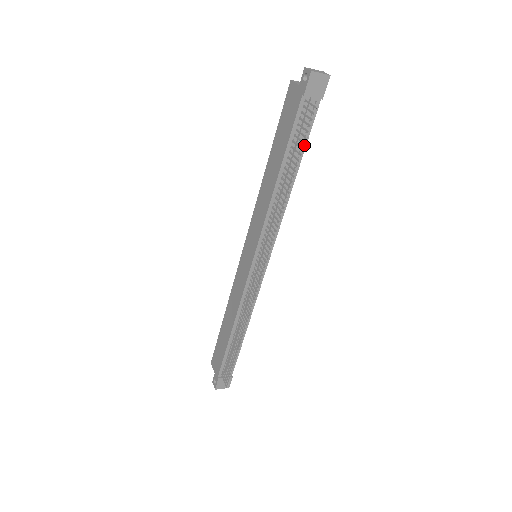
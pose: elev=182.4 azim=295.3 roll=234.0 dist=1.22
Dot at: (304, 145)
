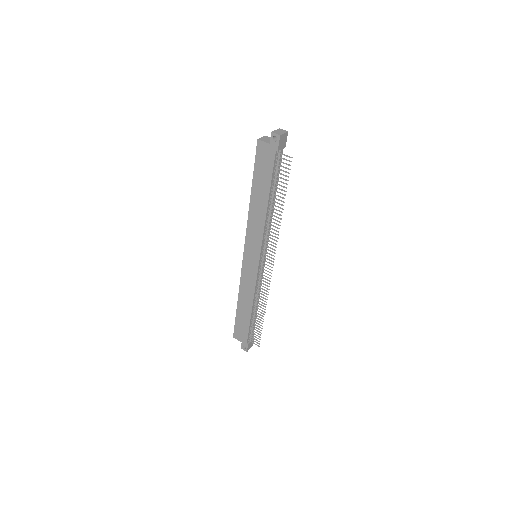
Dot at: occluded
